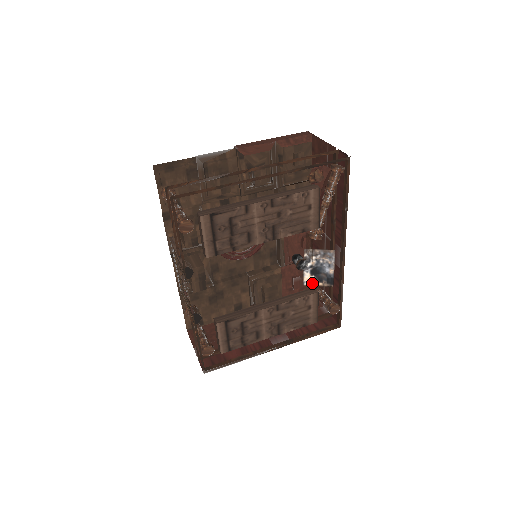
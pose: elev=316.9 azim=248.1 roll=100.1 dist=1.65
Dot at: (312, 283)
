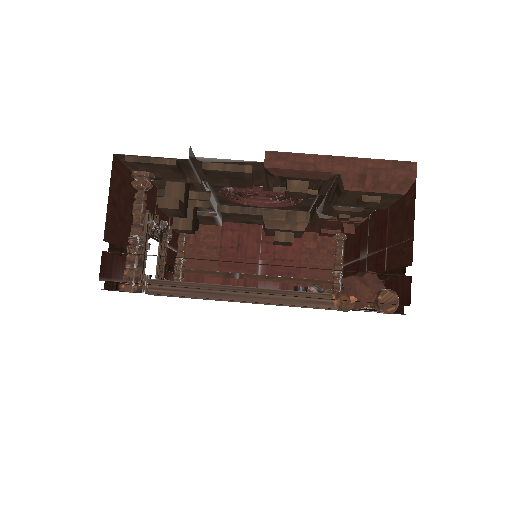
Dot at: occluded
